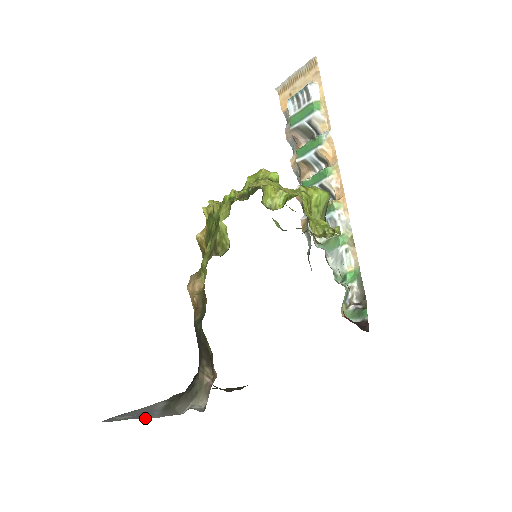
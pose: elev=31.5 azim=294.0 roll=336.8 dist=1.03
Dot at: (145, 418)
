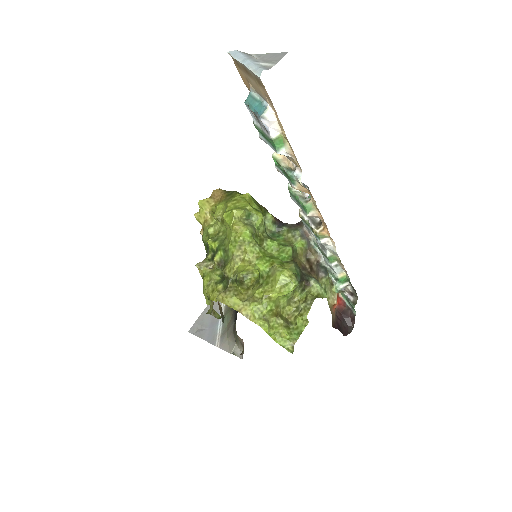
Dot at: (211, 343)
